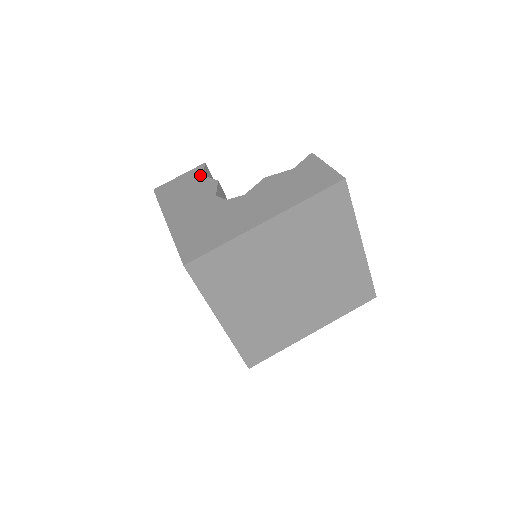
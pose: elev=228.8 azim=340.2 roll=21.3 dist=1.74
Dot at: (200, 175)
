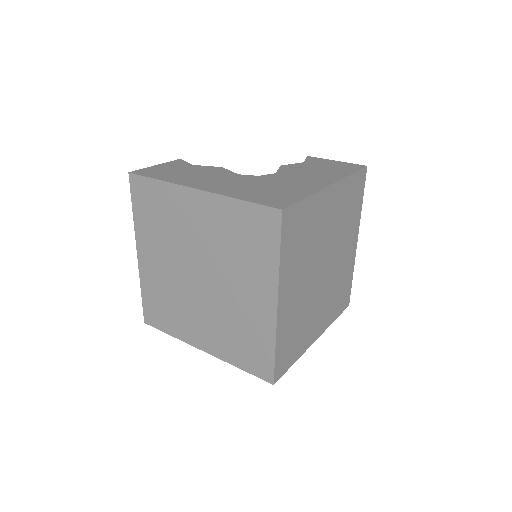
Dot at: (189, 164)
